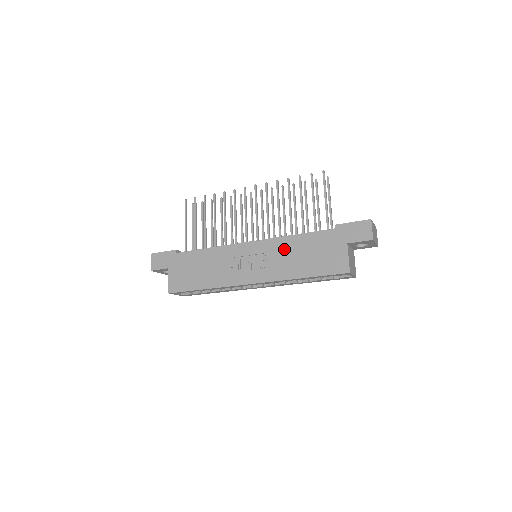
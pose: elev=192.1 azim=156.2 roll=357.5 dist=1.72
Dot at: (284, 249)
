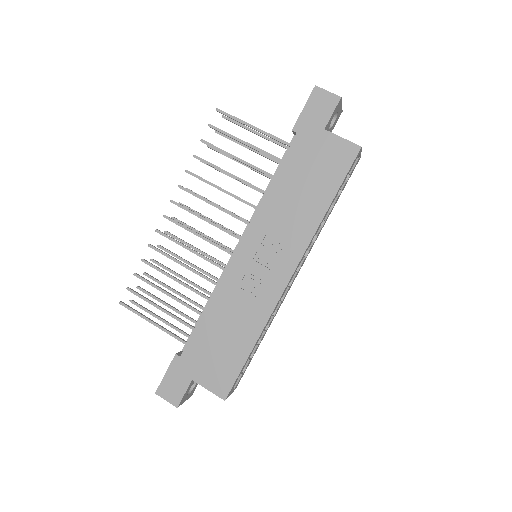
Dot at: (277, 209)
